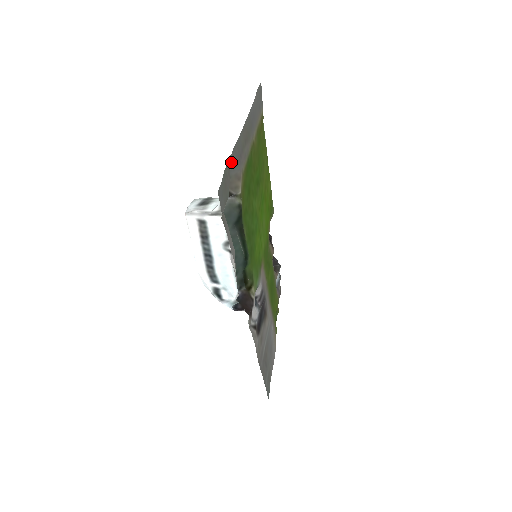
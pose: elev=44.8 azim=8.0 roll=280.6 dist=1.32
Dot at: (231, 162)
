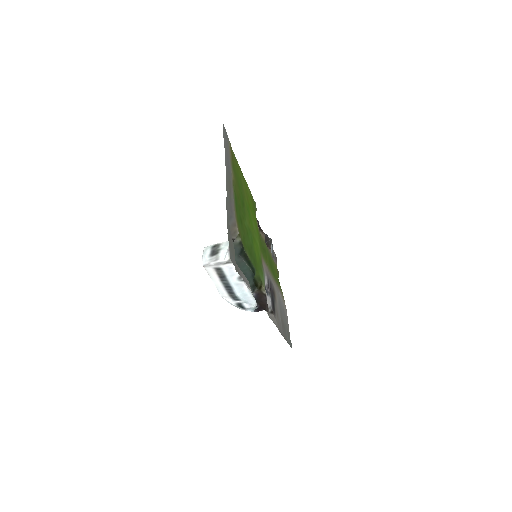
Dot at: (228, 222)
